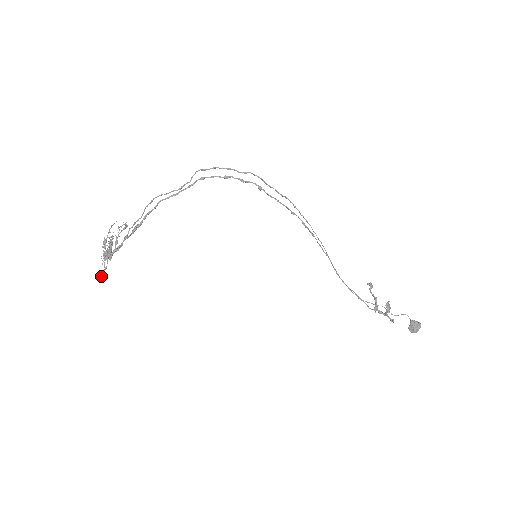
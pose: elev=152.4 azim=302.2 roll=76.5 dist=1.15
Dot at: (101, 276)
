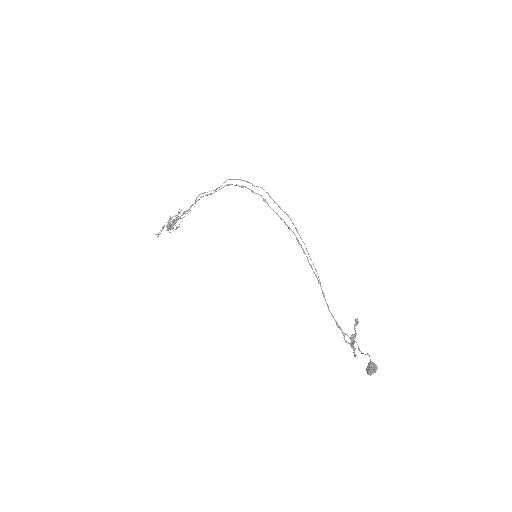
Dot at: occluded
